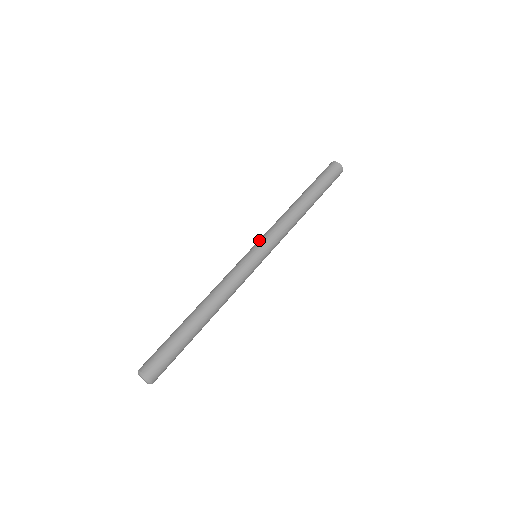
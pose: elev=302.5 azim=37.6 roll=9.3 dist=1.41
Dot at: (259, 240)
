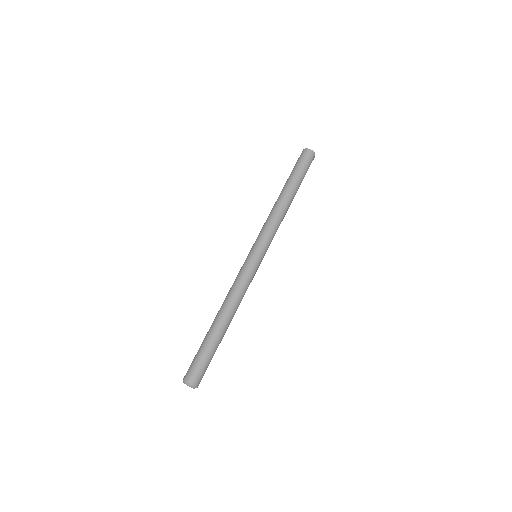
Dot at: (260, 242)
